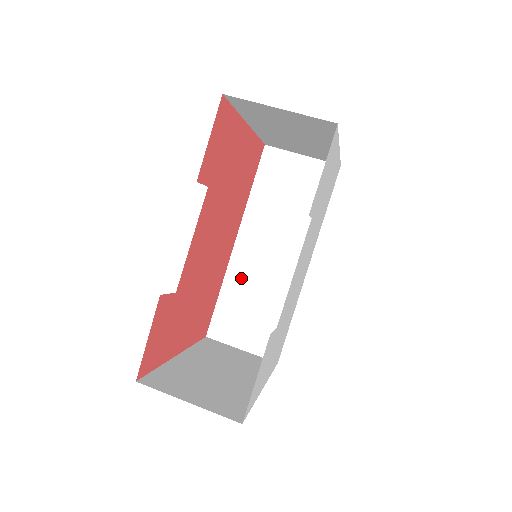
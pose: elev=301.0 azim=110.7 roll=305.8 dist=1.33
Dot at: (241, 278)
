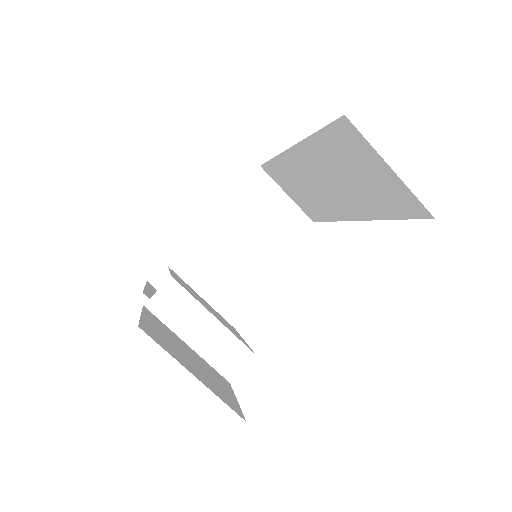
Dot at: (292, 170)
